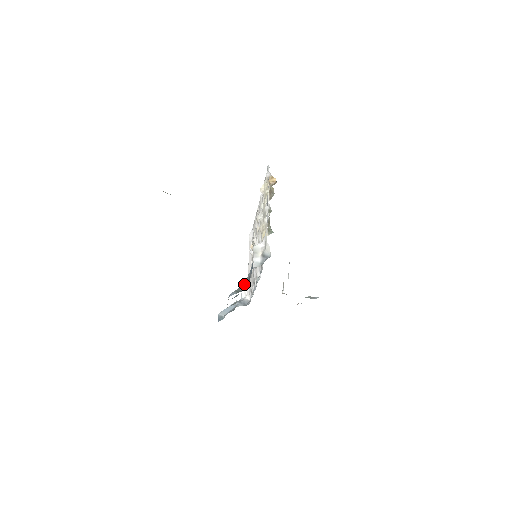
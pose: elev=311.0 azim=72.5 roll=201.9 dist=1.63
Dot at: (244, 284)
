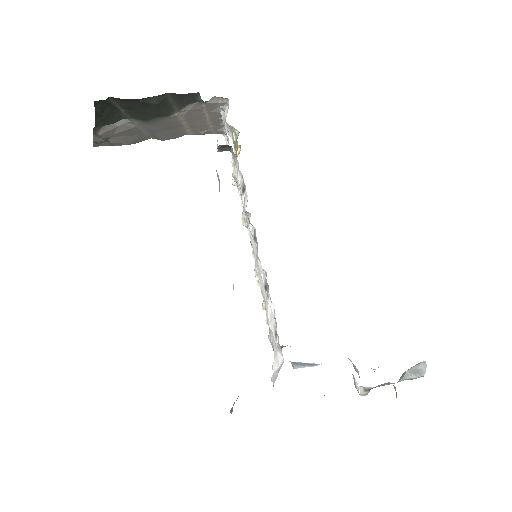
Dot at: occluded
